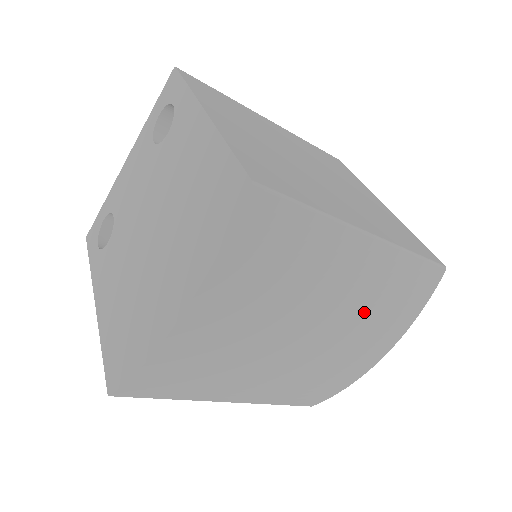
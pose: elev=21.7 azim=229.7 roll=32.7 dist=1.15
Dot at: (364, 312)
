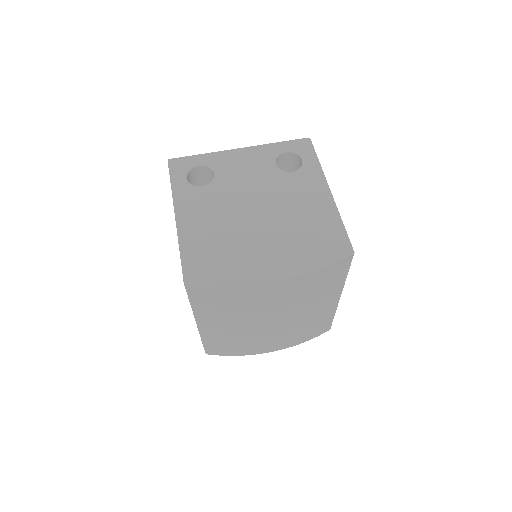
Dot at: (301, 326)
